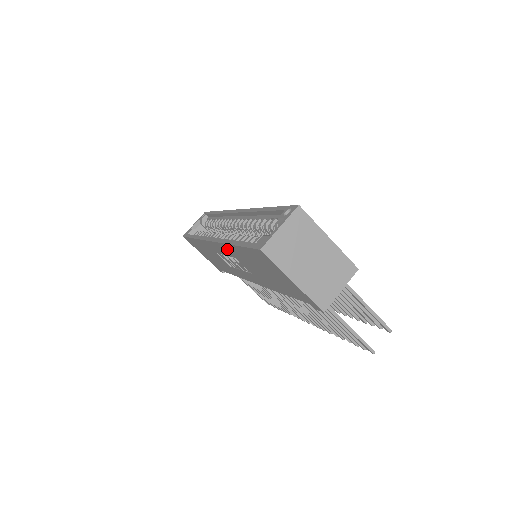
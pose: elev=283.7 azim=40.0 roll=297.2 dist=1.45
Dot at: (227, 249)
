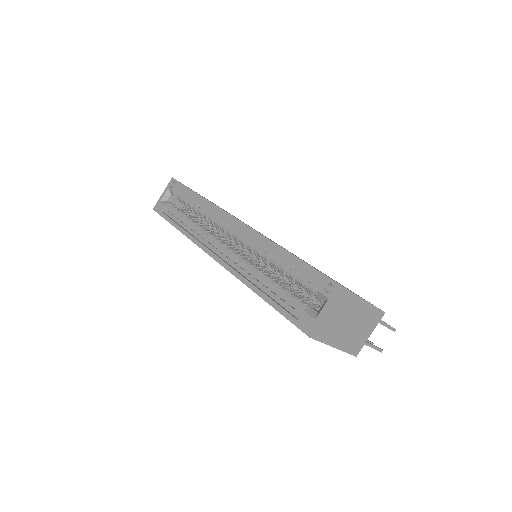
Dot at: occluded
